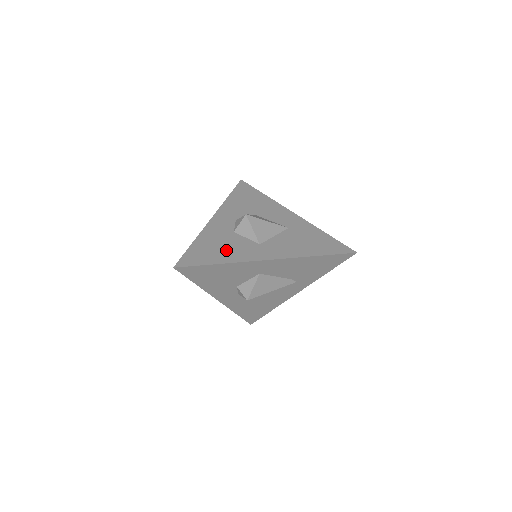
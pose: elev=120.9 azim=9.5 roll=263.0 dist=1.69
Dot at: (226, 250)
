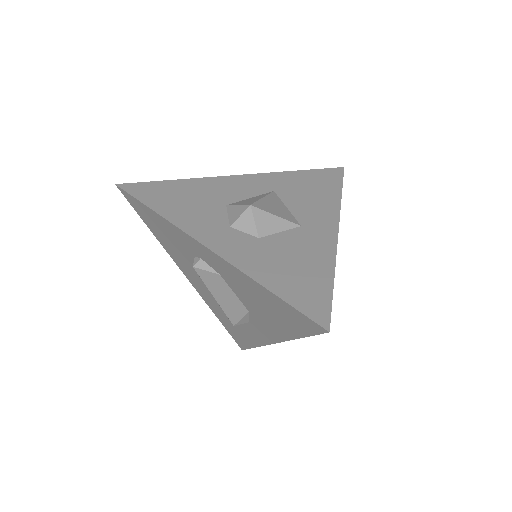
Dot at: (303, 260)
